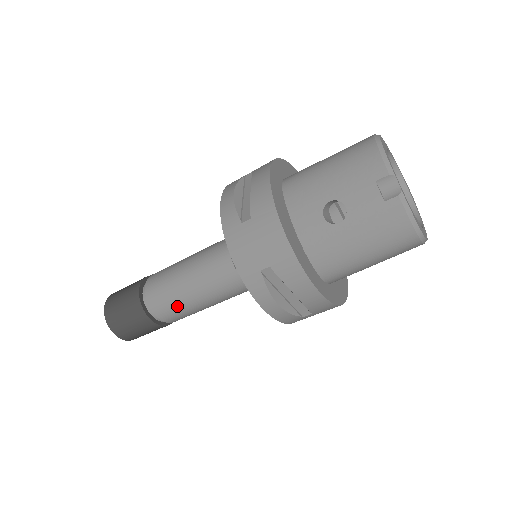
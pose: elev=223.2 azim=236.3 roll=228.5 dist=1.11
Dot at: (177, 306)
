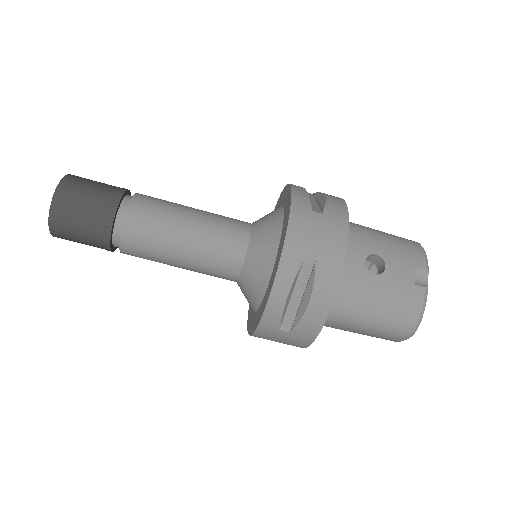
Dot at: (156, 236)
